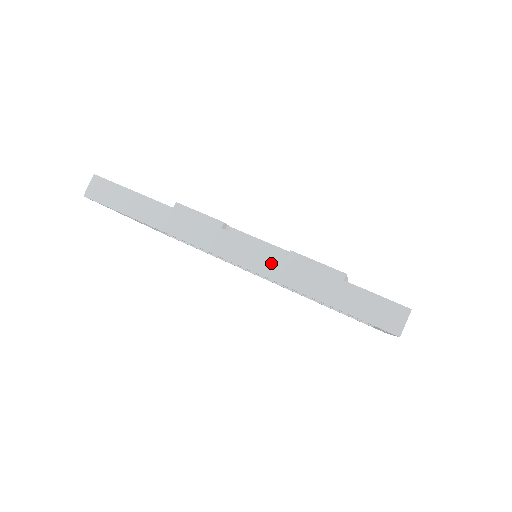
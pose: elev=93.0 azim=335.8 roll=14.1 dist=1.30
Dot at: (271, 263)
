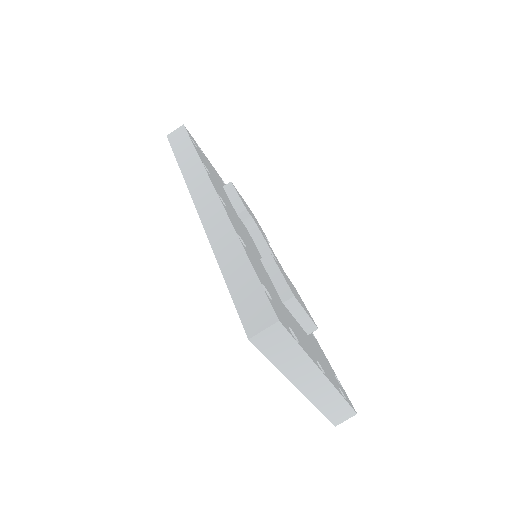
Dot at: (219, 226)
